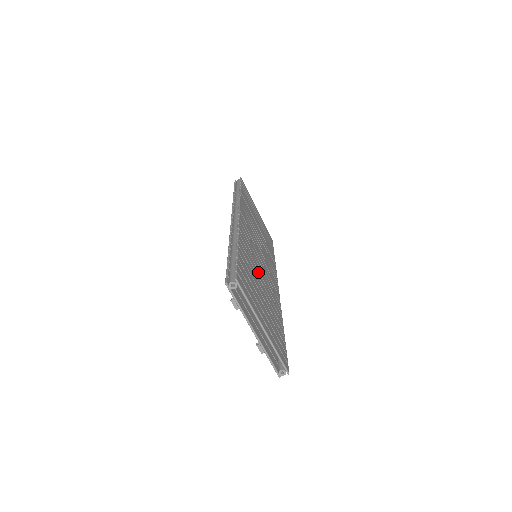
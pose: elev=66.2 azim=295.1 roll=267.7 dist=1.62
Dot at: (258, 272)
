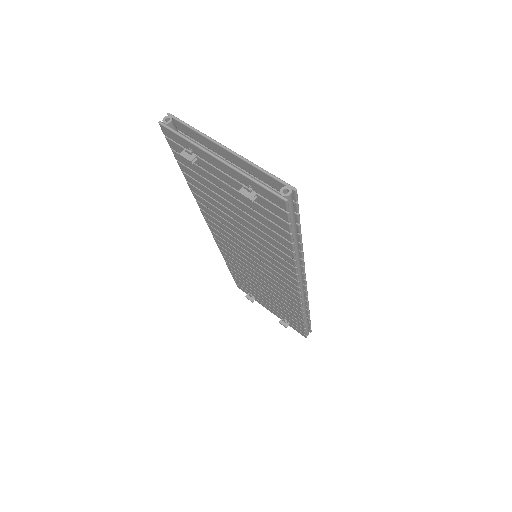
Dot at: occluded
